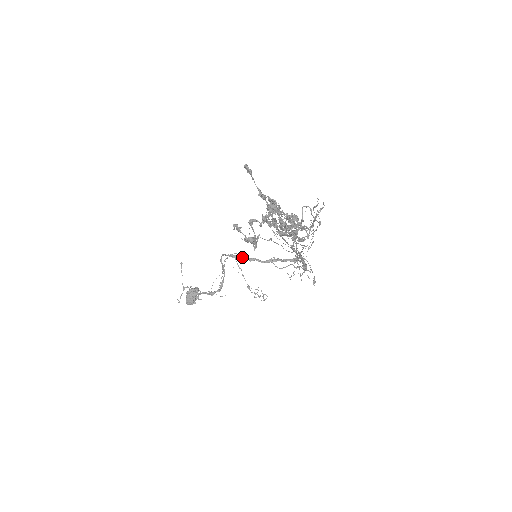
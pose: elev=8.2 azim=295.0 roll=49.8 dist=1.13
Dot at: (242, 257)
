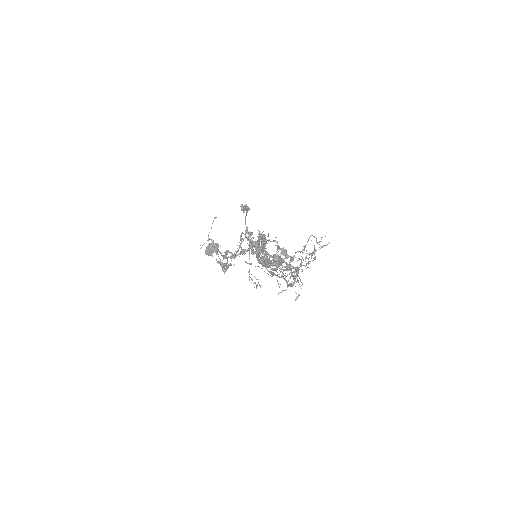
Dot at: occluded
